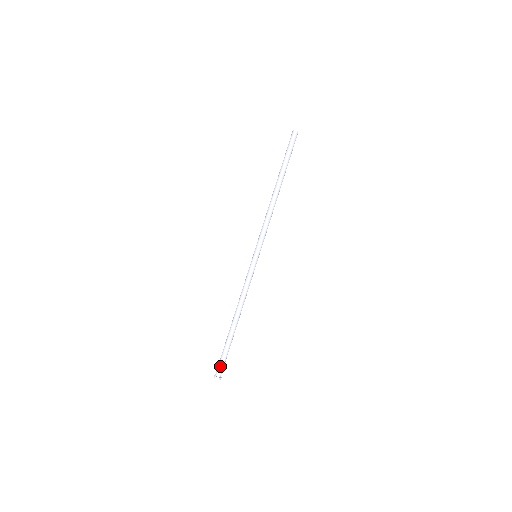
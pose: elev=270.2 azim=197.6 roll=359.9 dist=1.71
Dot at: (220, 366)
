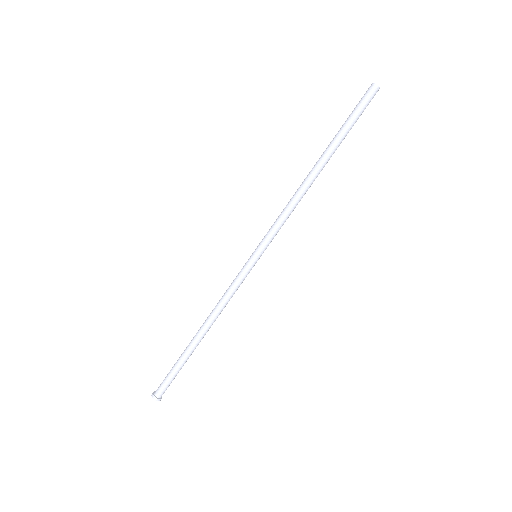
Dot at: (164, 385)
